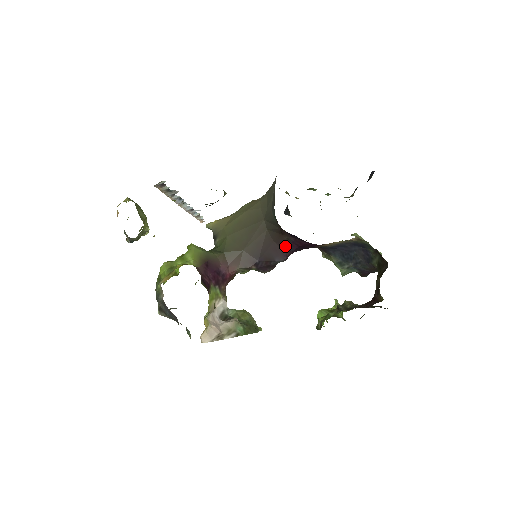
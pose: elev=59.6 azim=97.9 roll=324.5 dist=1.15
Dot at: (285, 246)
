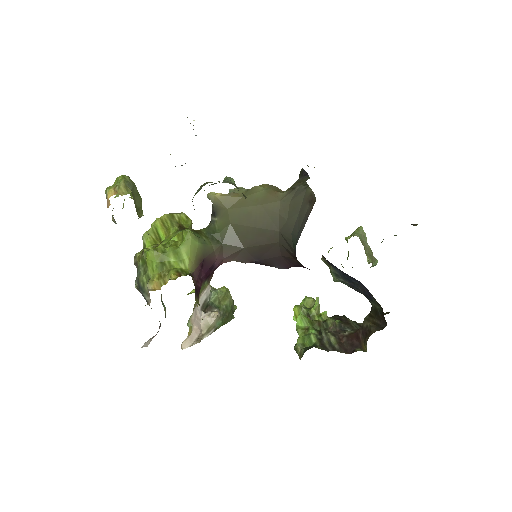
Dot at: (291, 263)
